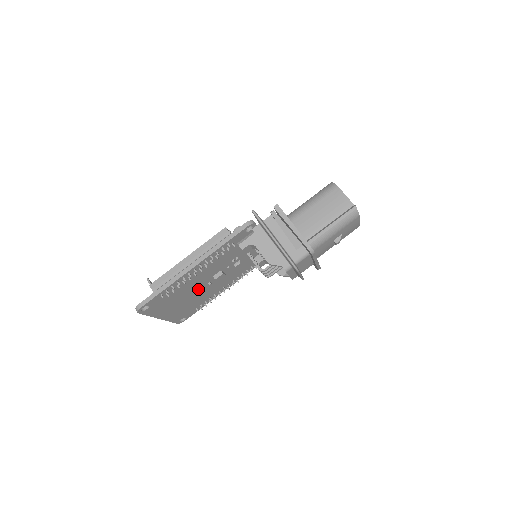
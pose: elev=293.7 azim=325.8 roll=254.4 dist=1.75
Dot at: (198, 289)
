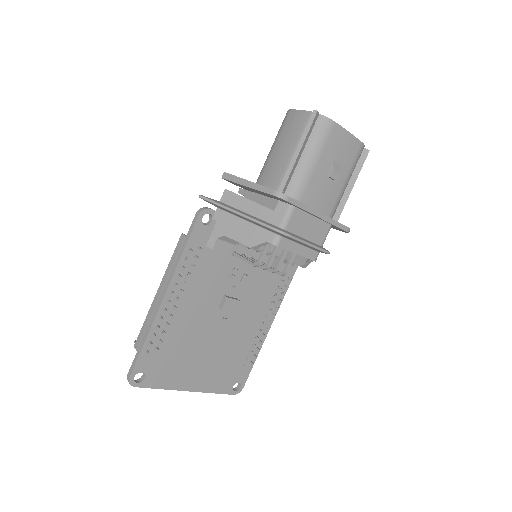
Dot at: (213, 333)
